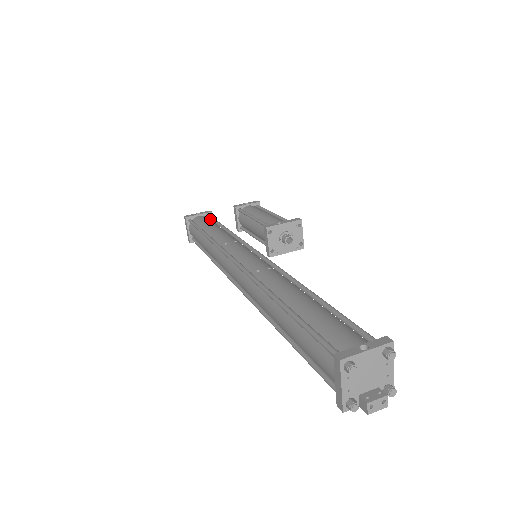
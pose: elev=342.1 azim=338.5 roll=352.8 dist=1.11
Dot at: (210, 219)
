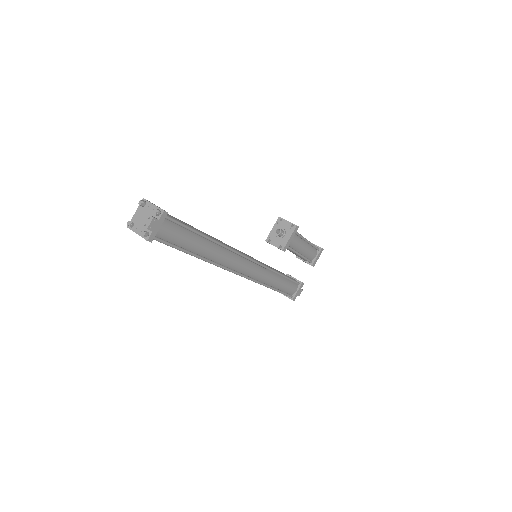
Dot at: occluded
